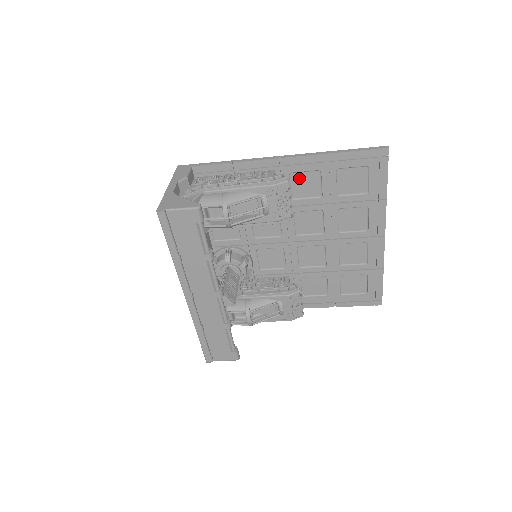
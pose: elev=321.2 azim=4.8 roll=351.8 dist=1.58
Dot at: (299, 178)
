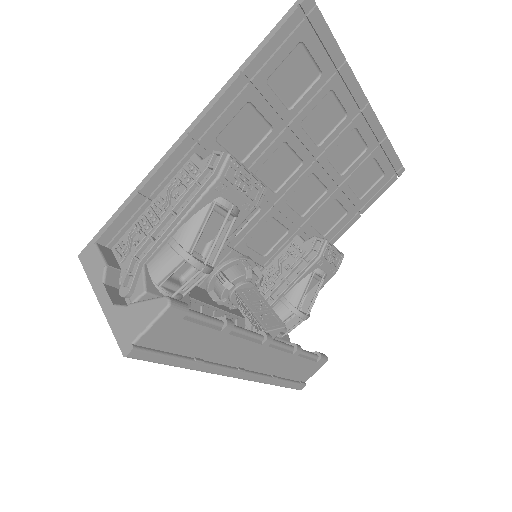
Dot at: (230, 133)
